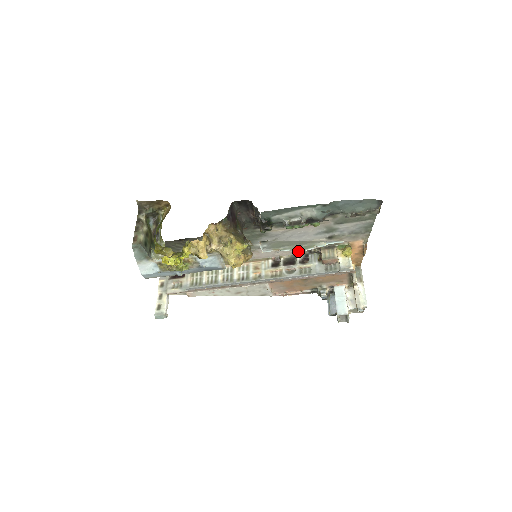
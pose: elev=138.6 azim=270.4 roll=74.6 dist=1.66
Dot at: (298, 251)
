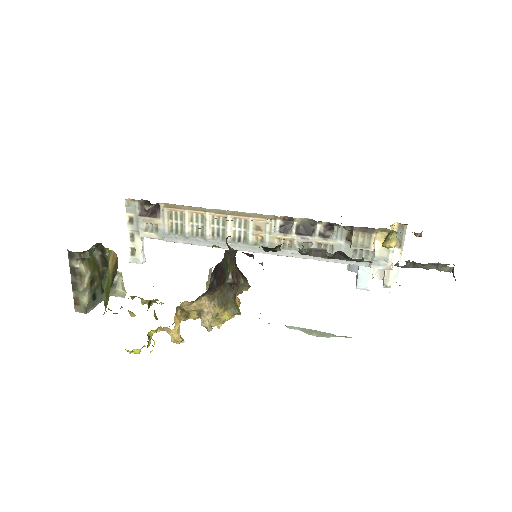
Dot at: (320, 221)
